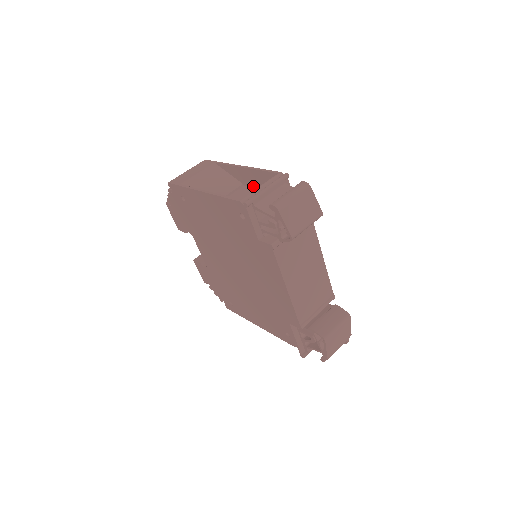
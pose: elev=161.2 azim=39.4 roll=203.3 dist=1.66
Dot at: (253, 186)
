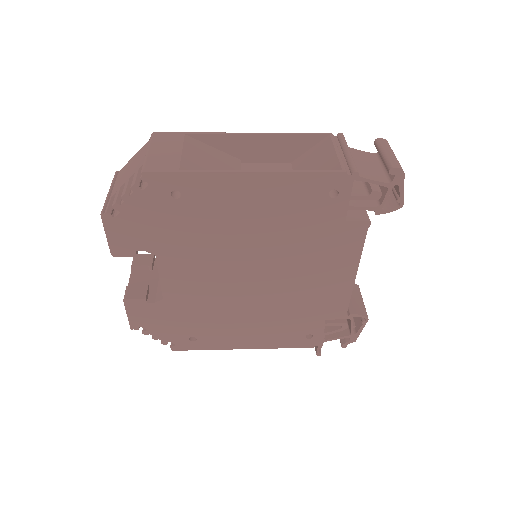
Dot at: (264, 160)
